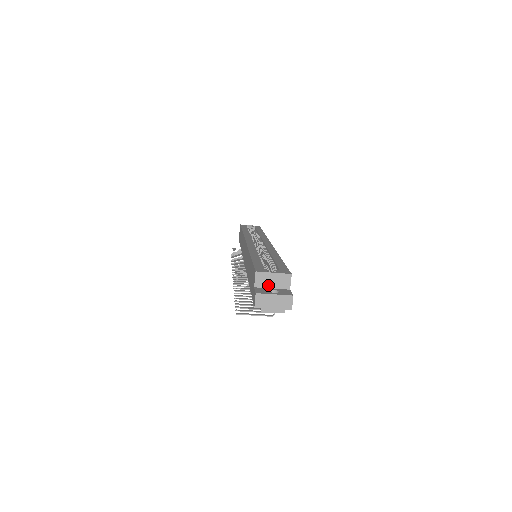
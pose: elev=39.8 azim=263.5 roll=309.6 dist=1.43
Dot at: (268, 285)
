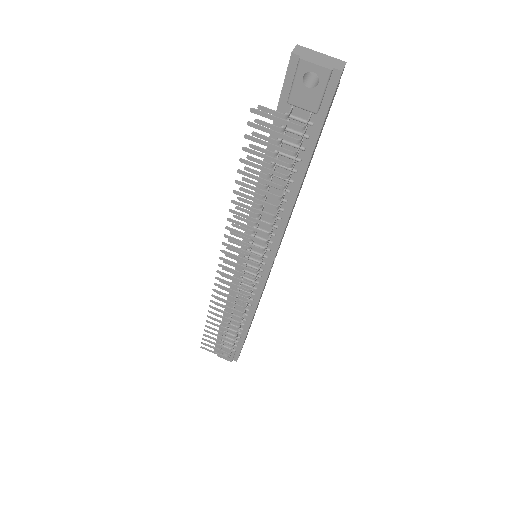
Dot at: occluded
